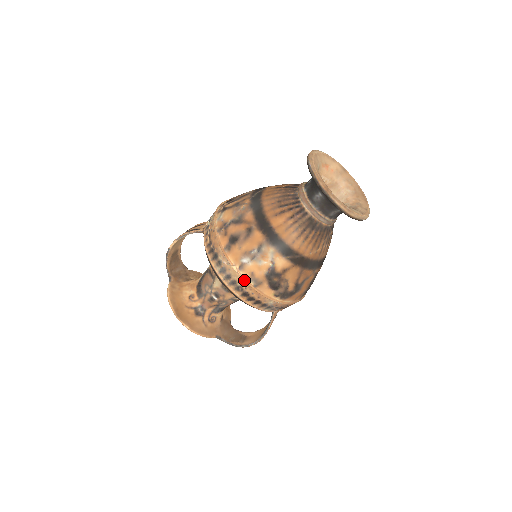
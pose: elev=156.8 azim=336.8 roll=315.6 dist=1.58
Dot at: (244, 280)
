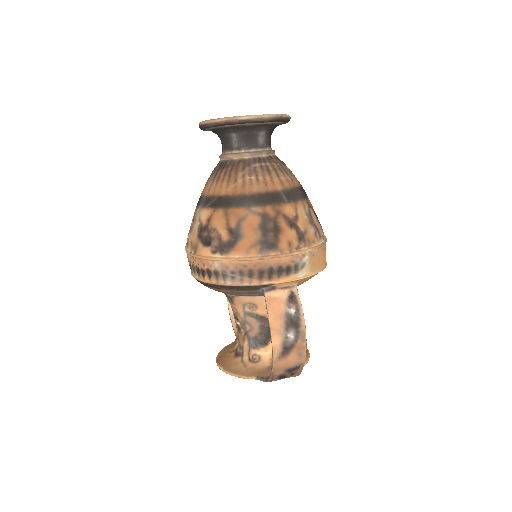
Dot at: (188, 254)
